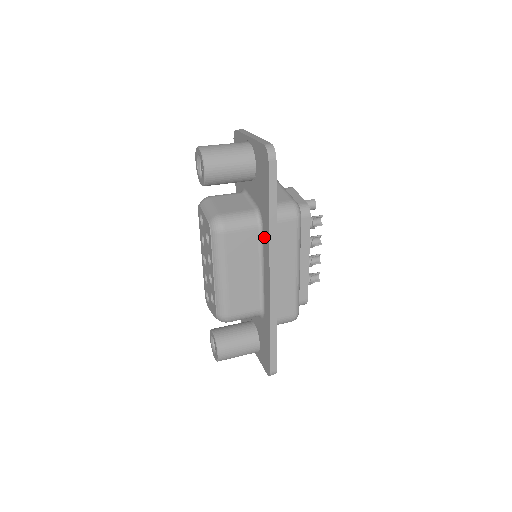
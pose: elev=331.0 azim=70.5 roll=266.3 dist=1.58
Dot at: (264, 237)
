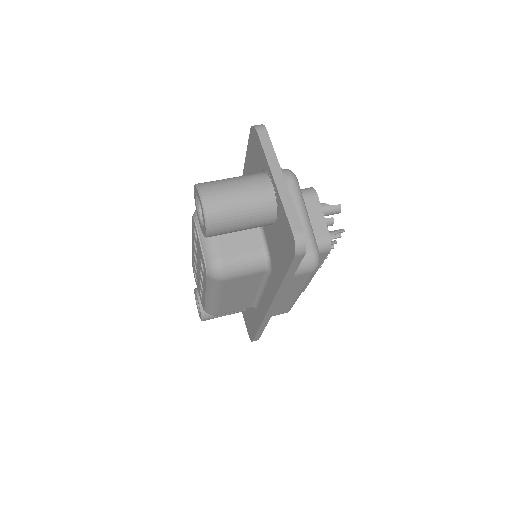
Dot at: (270, 281)
